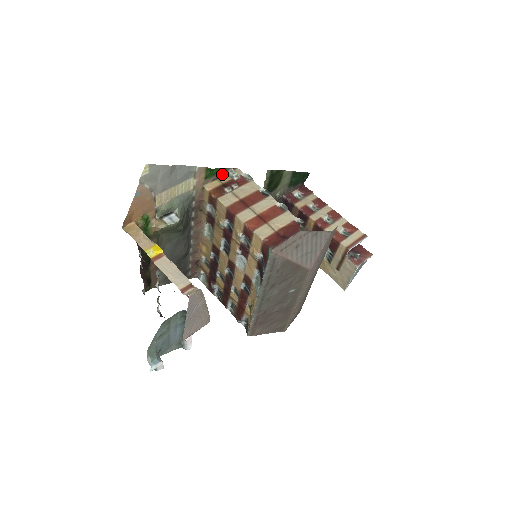
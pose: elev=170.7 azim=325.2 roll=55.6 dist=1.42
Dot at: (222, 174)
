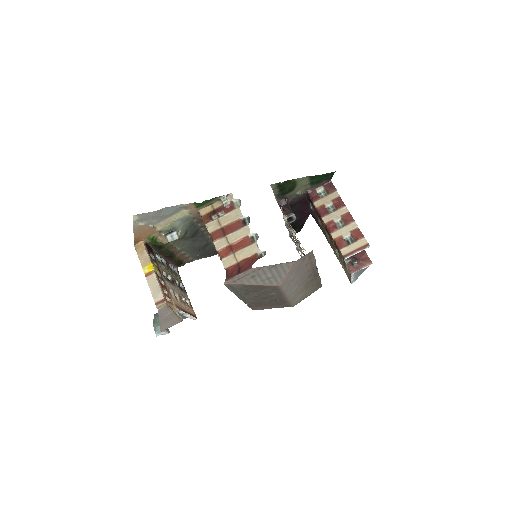
Dot at: (215, 200)
